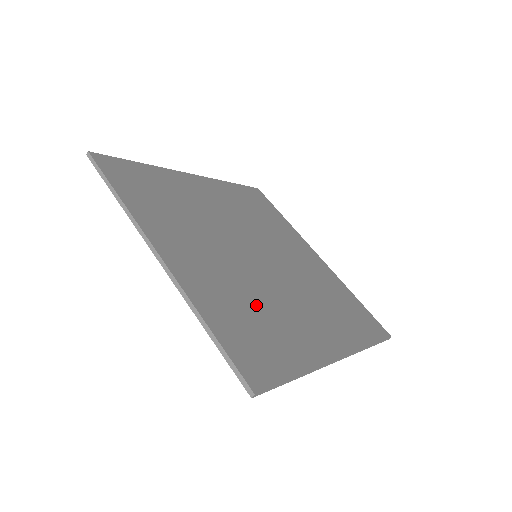
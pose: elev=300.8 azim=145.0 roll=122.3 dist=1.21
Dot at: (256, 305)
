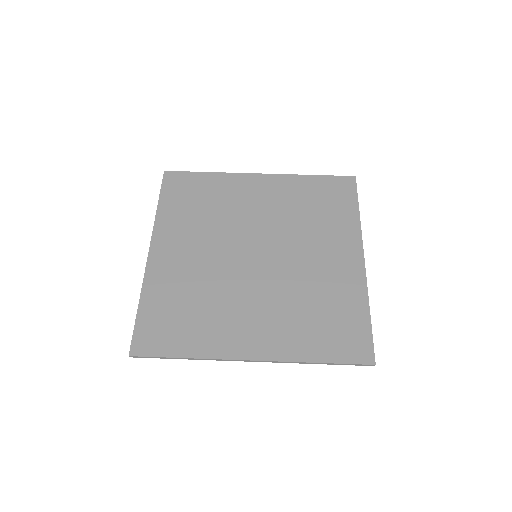
Dot at: (308, 303)
